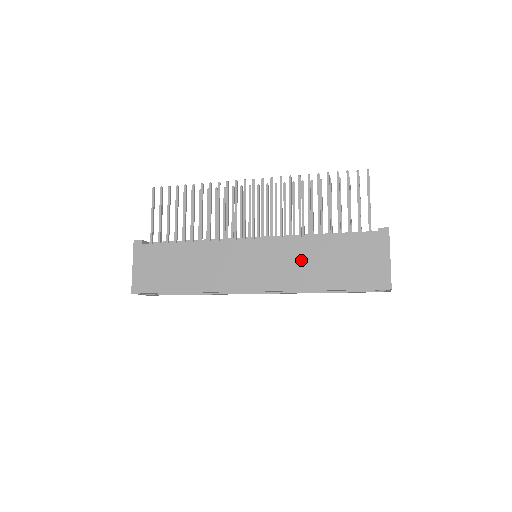
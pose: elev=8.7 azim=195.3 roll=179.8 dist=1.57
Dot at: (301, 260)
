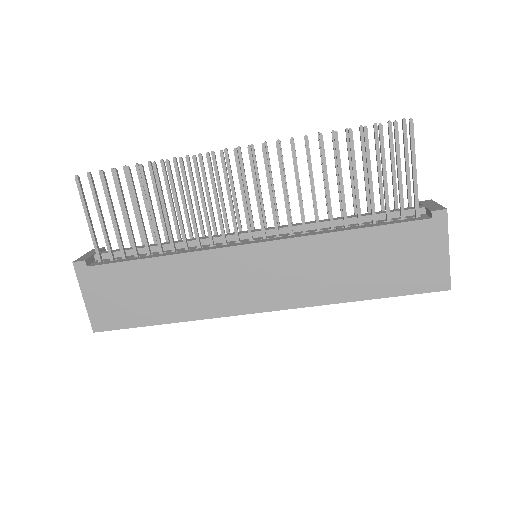
Dot at: (326, 265)
